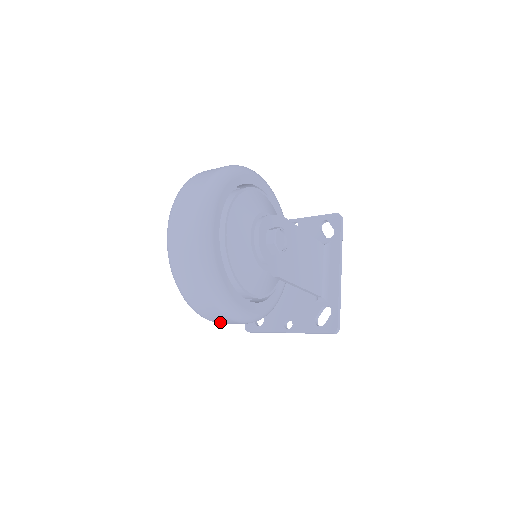
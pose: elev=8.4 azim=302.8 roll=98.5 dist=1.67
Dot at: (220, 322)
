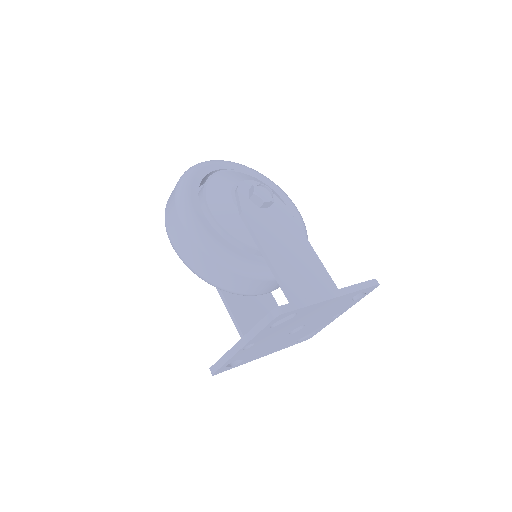
Dot at: (173, 235)
